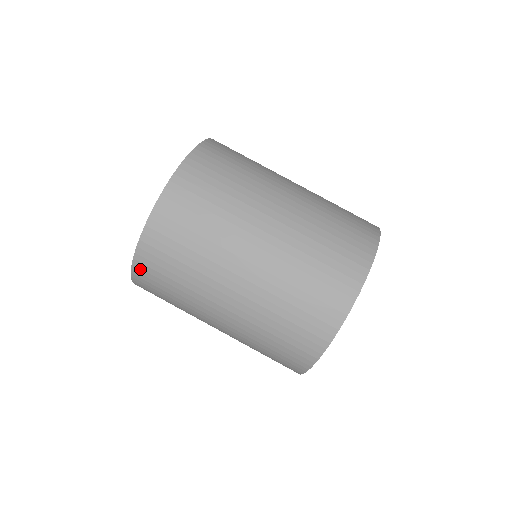
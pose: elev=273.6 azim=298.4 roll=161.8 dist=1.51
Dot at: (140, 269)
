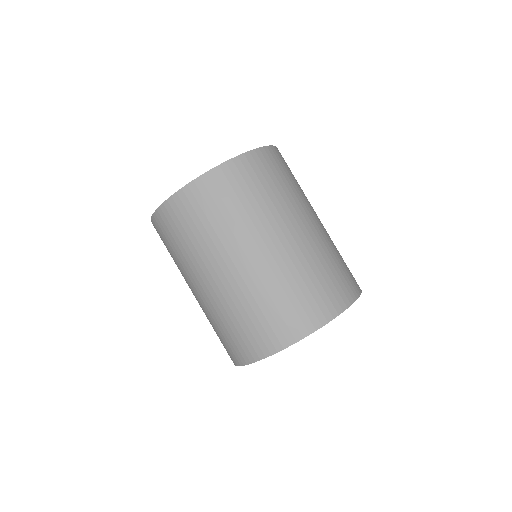
Dot at: (222, 173)
